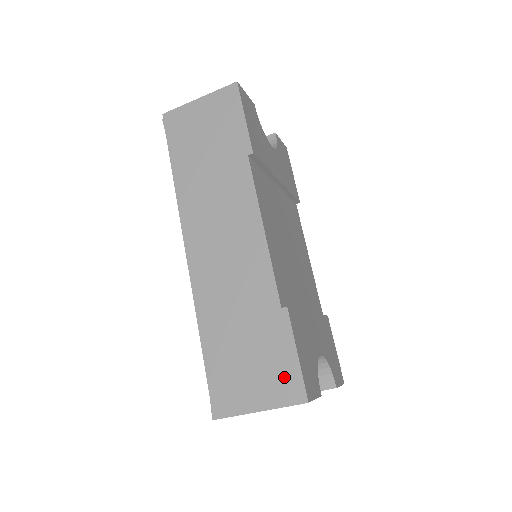
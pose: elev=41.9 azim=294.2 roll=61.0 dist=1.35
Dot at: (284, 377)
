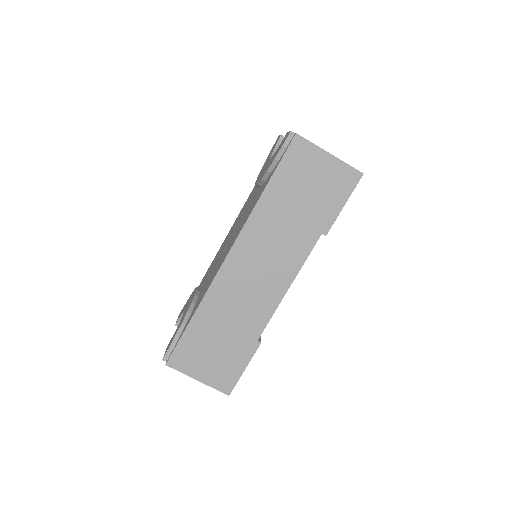
Dot at: (227, 375)
